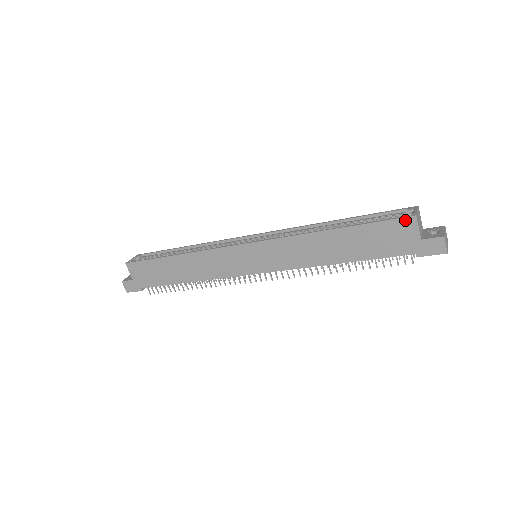
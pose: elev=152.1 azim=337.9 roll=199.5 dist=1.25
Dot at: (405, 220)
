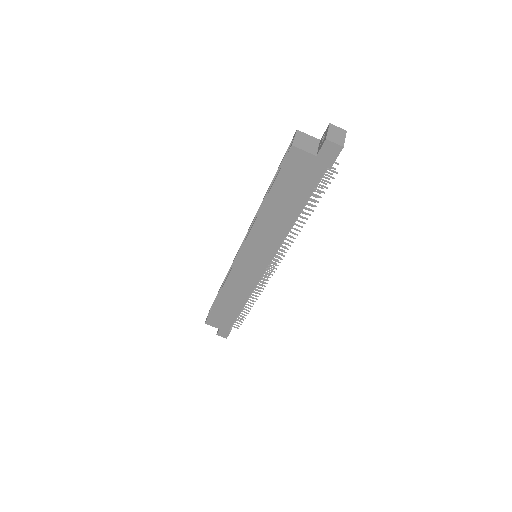
Dot at: (290, 155)
